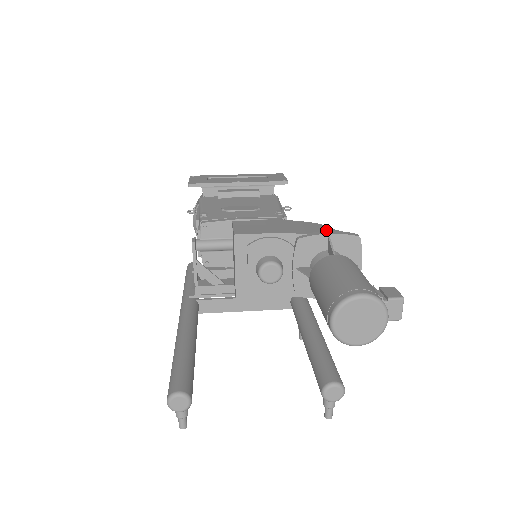
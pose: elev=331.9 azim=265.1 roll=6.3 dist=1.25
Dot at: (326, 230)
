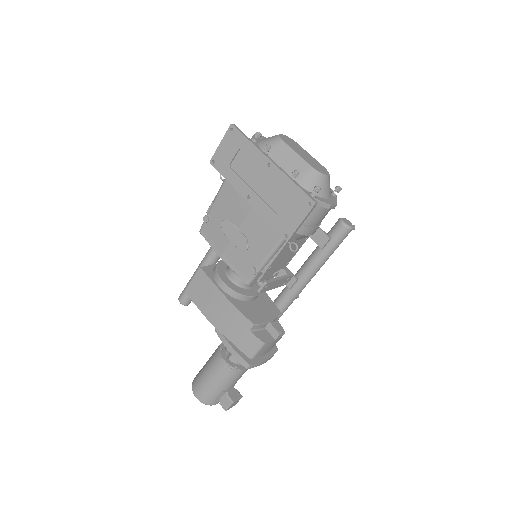
Dot at: (245, 336)
